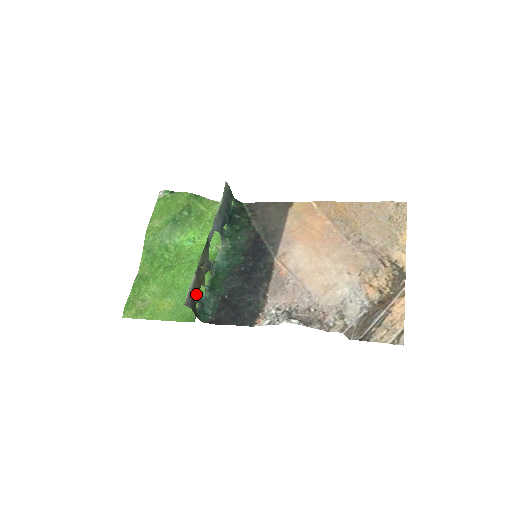
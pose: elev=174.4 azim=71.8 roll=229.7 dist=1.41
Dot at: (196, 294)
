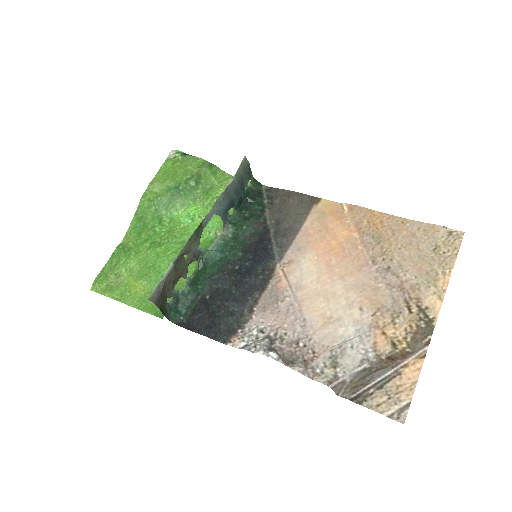
Dot at: (170, 287)
